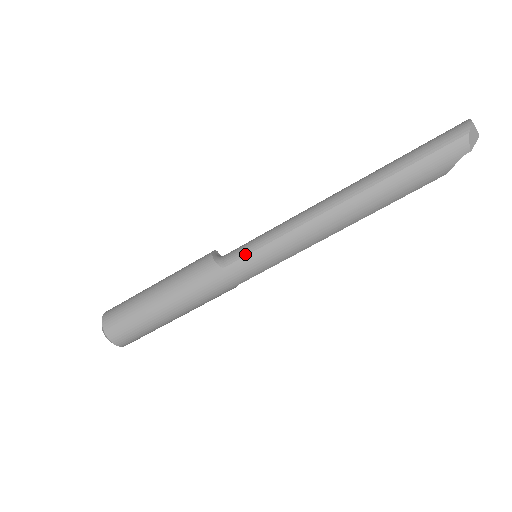
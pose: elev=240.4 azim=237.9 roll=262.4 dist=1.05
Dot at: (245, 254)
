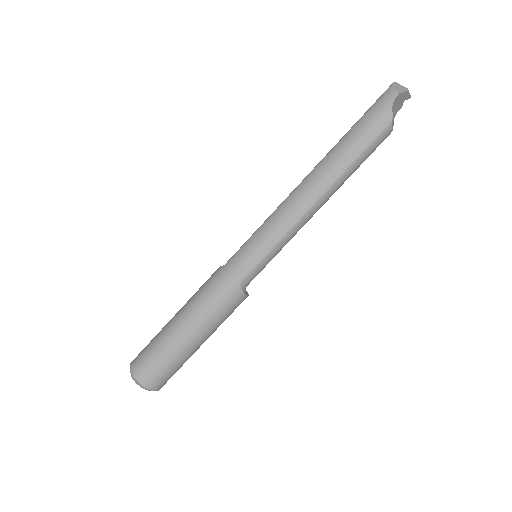
Dot at: (240, 247)
